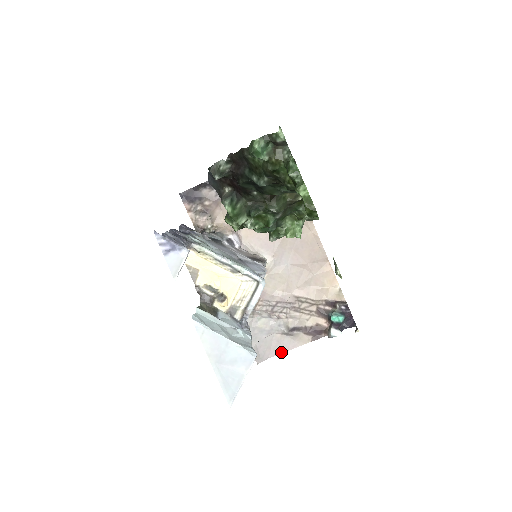
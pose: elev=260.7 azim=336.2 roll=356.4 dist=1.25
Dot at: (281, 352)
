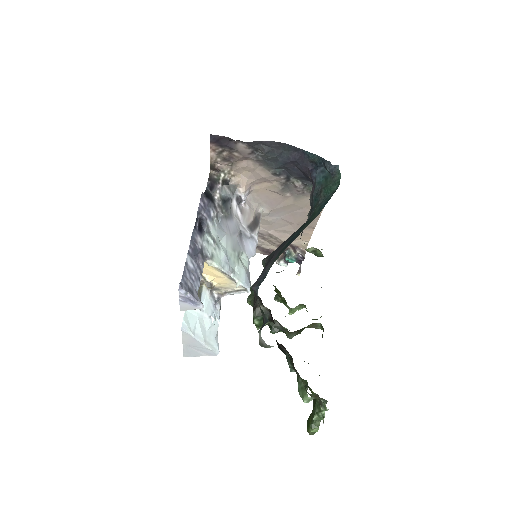
Dot at: occluded
